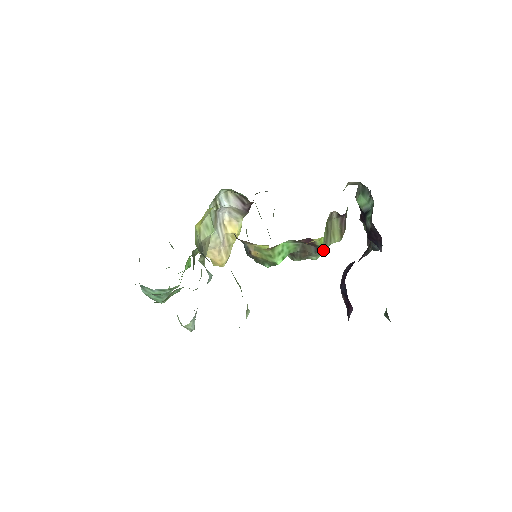
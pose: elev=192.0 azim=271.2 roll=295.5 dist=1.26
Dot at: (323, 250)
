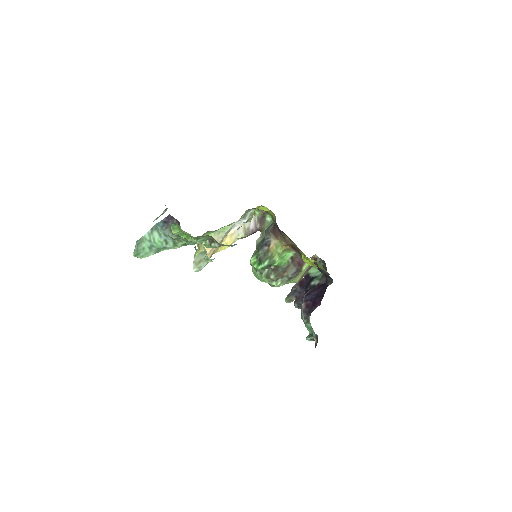
Dot at: (289, 280)
